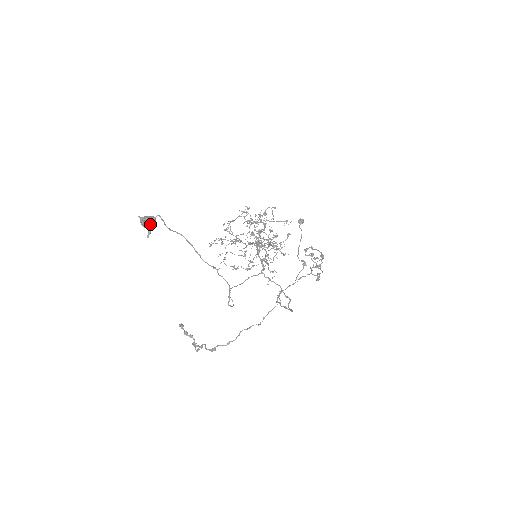
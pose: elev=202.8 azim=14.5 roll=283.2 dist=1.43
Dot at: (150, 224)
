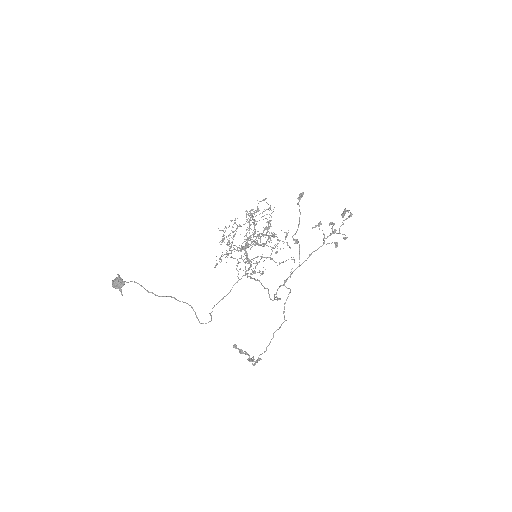
Dot at: (116, 284)
